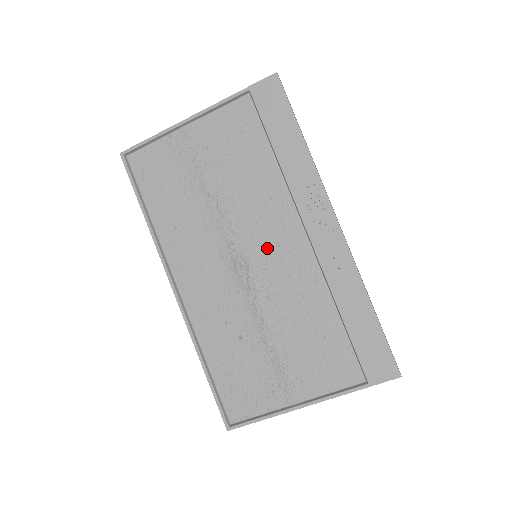
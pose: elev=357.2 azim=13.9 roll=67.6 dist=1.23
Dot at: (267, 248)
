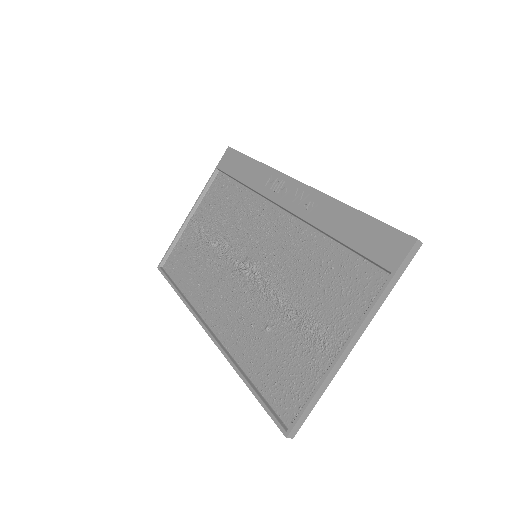
Dot at: (261, 243)
